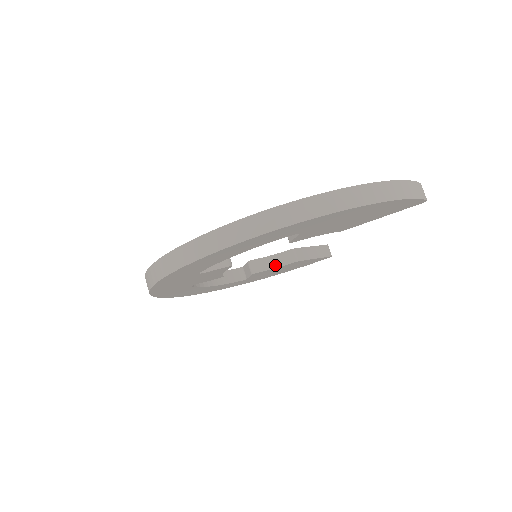
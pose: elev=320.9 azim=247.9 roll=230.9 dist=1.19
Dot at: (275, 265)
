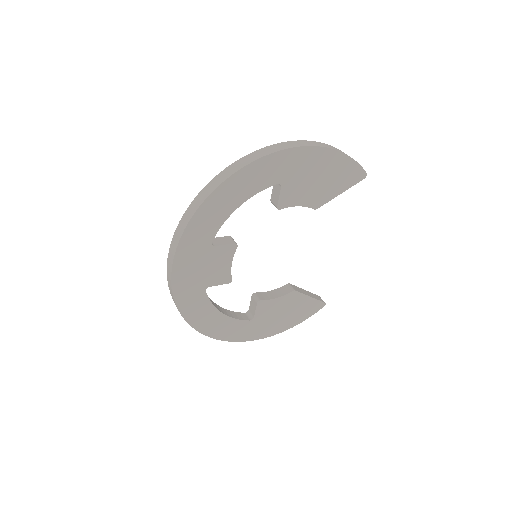
Dot at: (276, 296)
